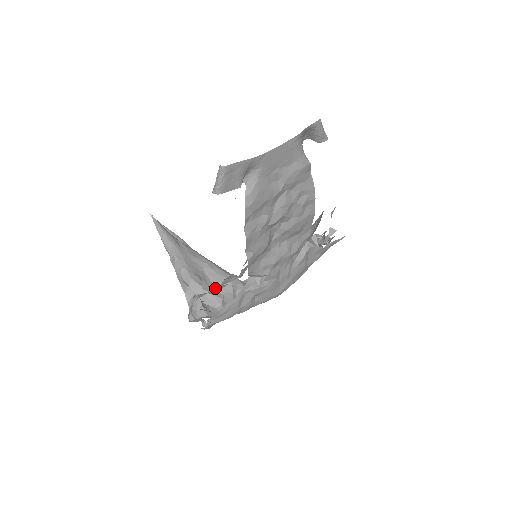
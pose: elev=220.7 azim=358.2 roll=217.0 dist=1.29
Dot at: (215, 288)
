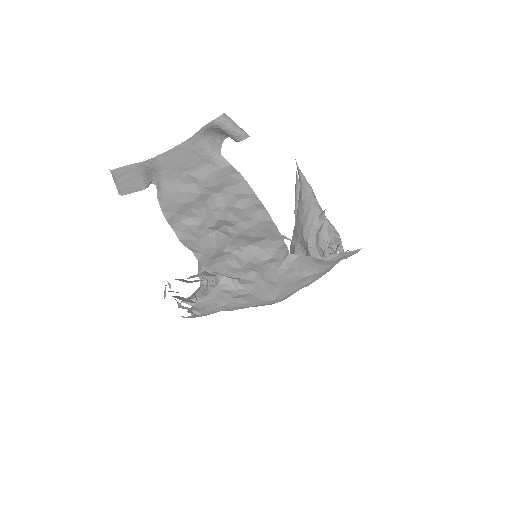
Dot at: (189, 281)
